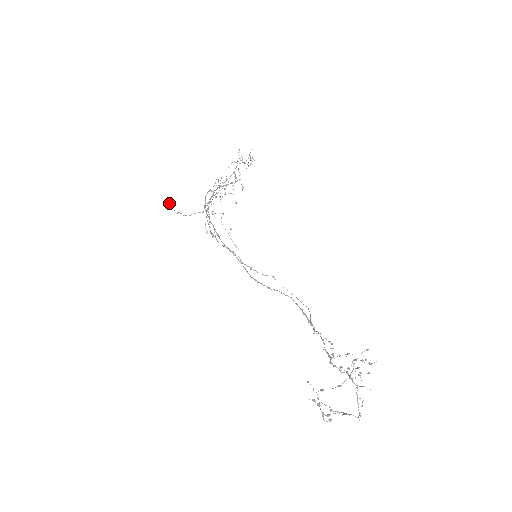
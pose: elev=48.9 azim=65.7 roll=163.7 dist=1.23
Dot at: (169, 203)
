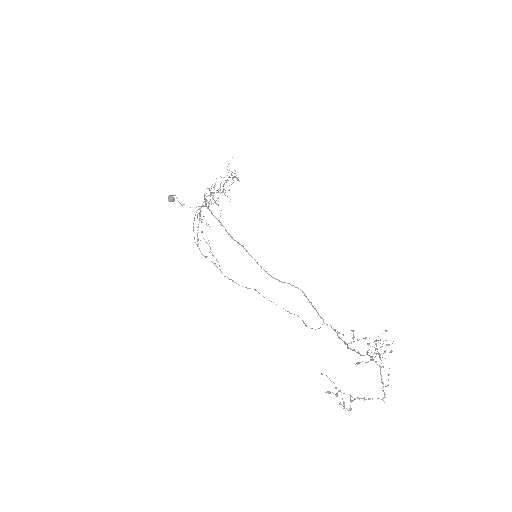
Dot at: (171, 196)
